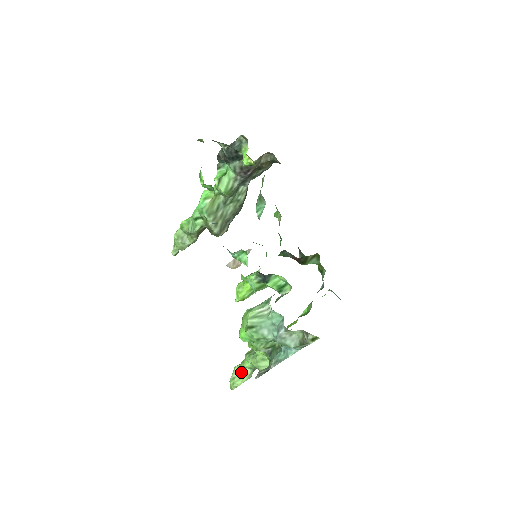
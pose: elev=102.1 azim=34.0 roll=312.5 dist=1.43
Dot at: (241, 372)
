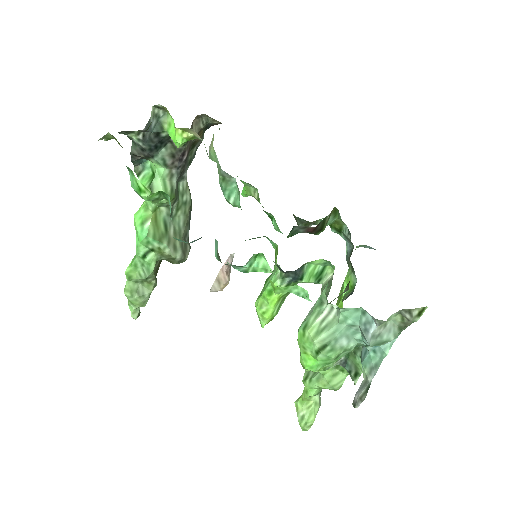
Dot at: (307, 405)
